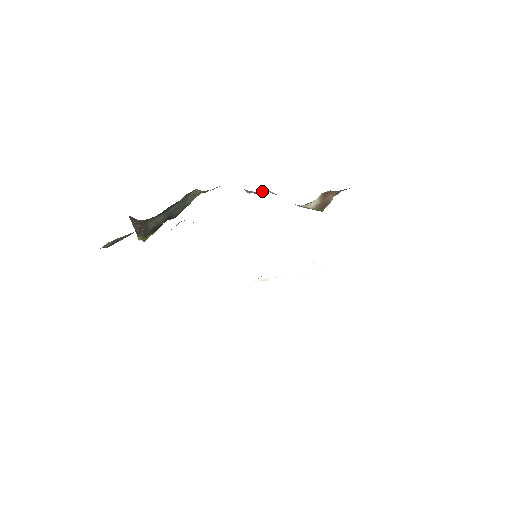
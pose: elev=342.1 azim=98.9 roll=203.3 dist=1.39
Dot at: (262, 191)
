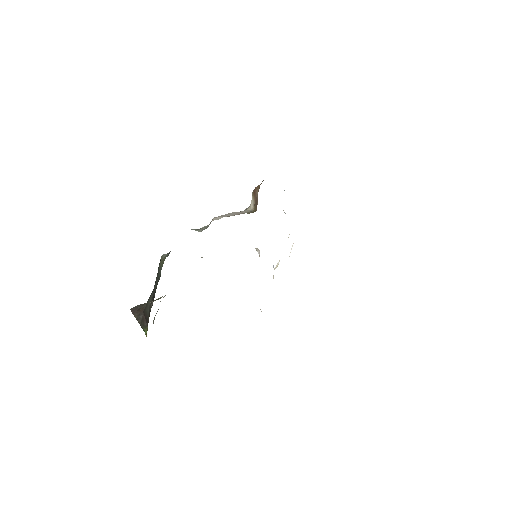
Dot at: (210, 222)
